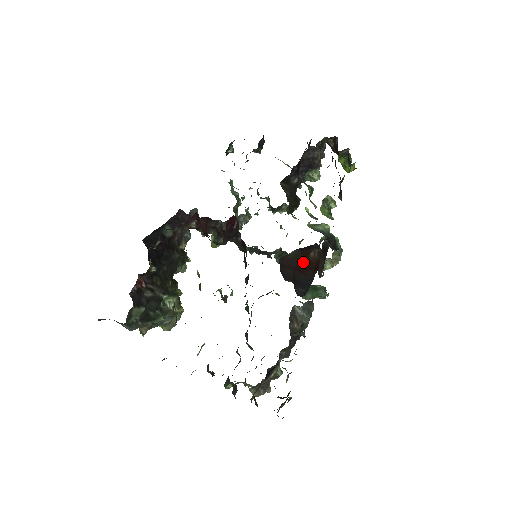
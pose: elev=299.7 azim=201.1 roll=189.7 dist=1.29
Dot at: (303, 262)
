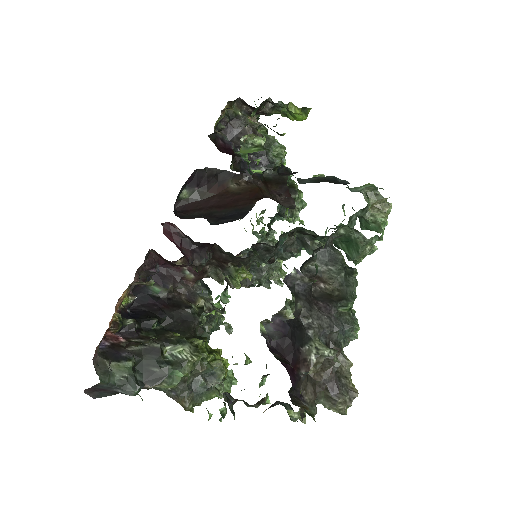
Dot at: (222, 198)
